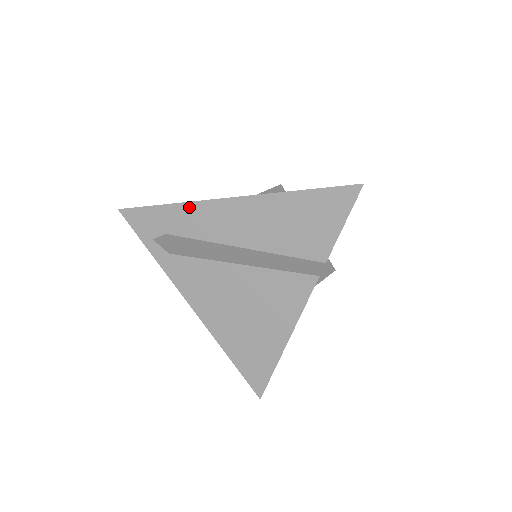
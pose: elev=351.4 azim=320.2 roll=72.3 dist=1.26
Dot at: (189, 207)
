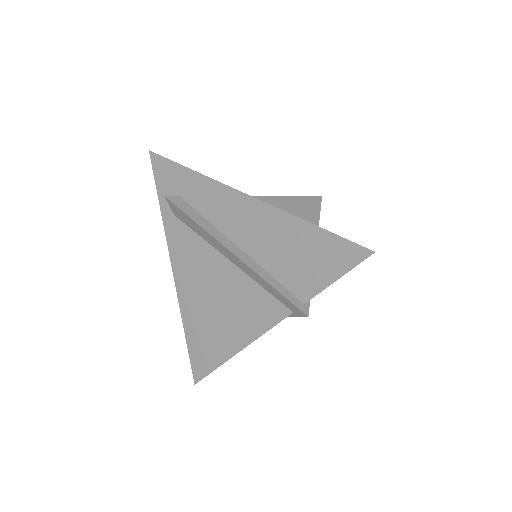
Dot at: (209, 183)
